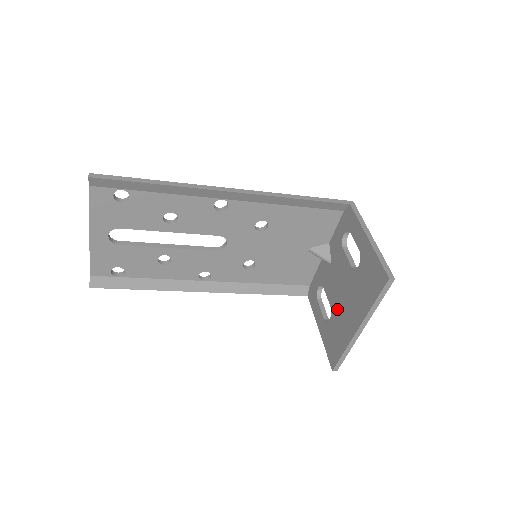
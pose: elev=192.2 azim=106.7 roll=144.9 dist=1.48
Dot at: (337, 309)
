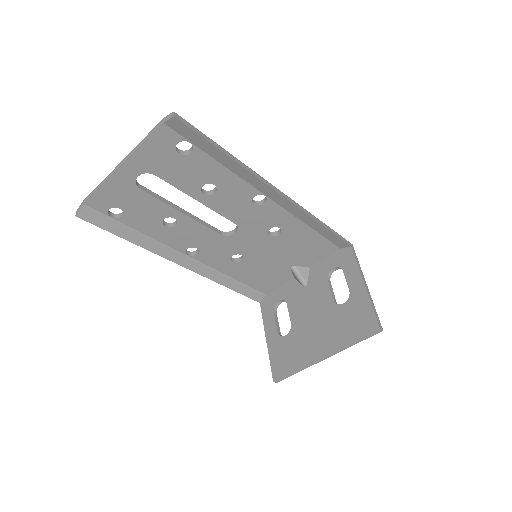
Dot at: (300, 330)
